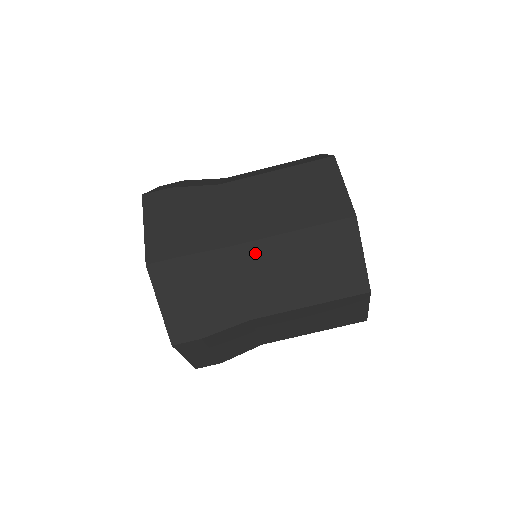
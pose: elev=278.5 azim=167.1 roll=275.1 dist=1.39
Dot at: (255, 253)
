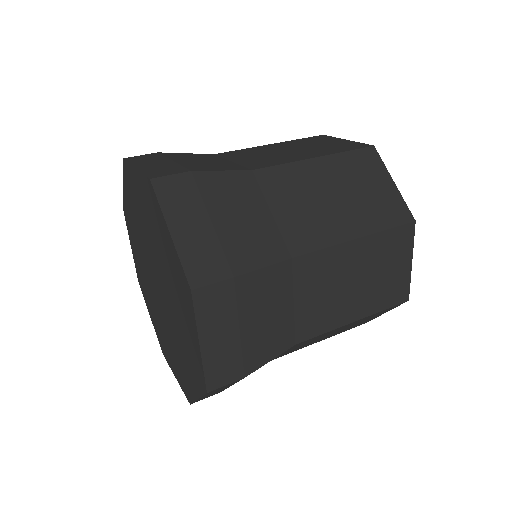
Dot at: occluded
